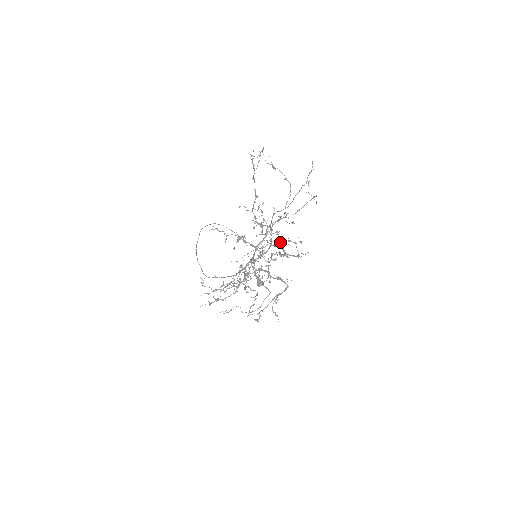
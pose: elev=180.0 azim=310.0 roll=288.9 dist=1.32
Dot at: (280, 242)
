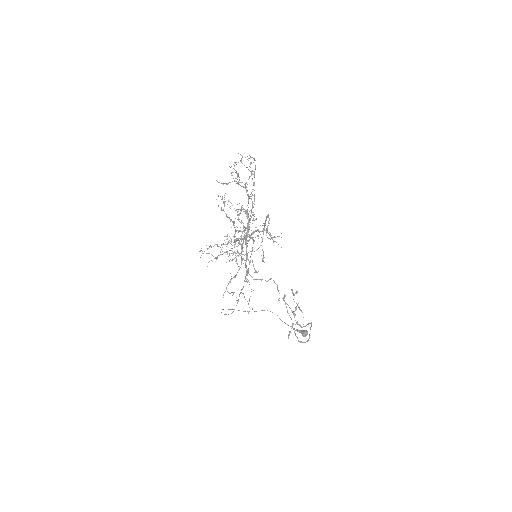
Dot at: (238, 182)
